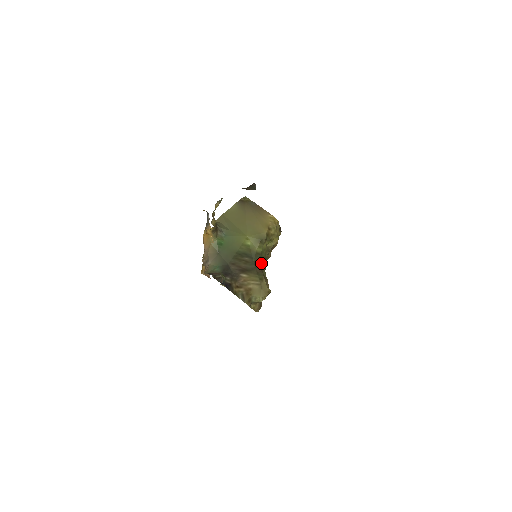
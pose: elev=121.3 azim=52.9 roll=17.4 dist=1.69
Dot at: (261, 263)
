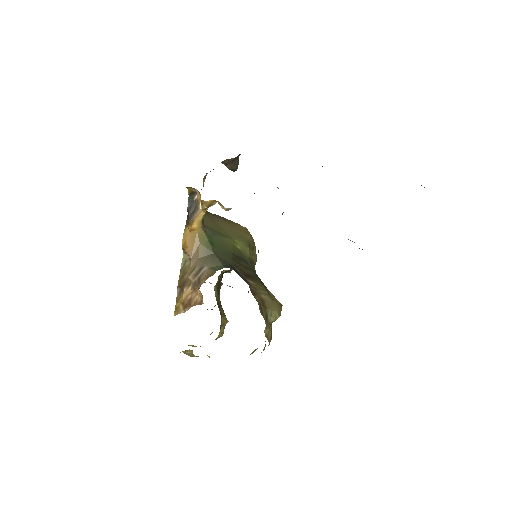
Dot at: occluded
